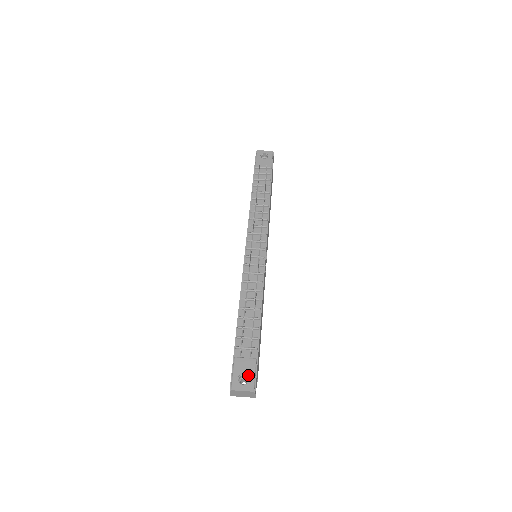
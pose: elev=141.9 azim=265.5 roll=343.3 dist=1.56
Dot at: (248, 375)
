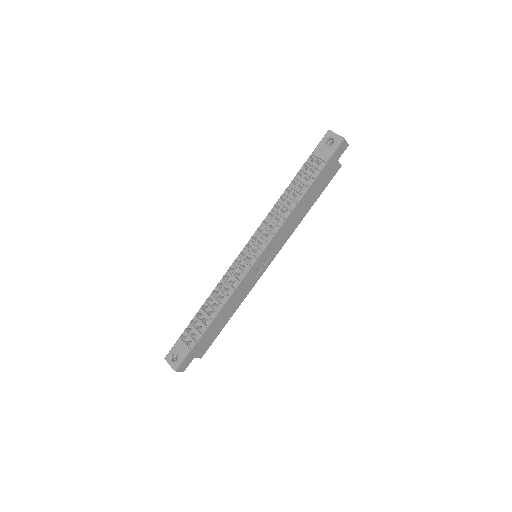
Dot at: (178, 357)
